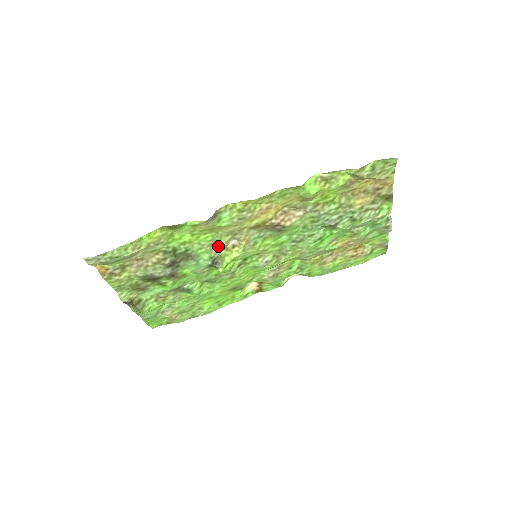
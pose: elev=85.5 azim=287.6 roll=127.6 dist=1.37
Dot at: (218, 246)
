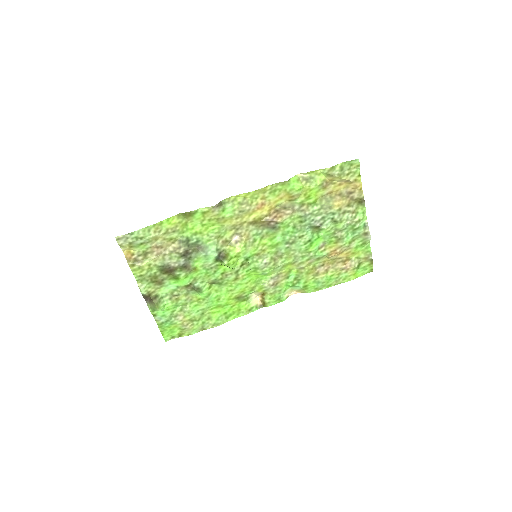
Dot at: (223, 240)
